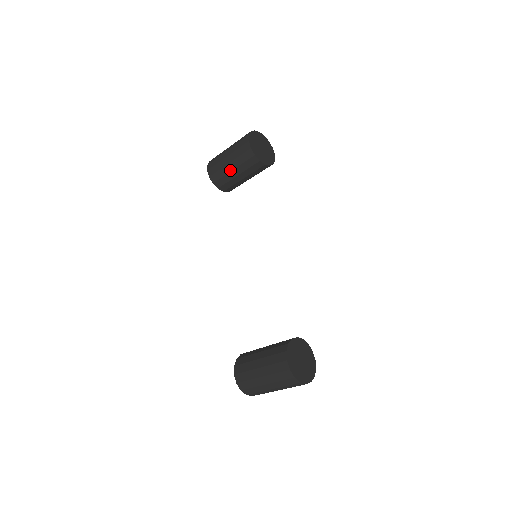
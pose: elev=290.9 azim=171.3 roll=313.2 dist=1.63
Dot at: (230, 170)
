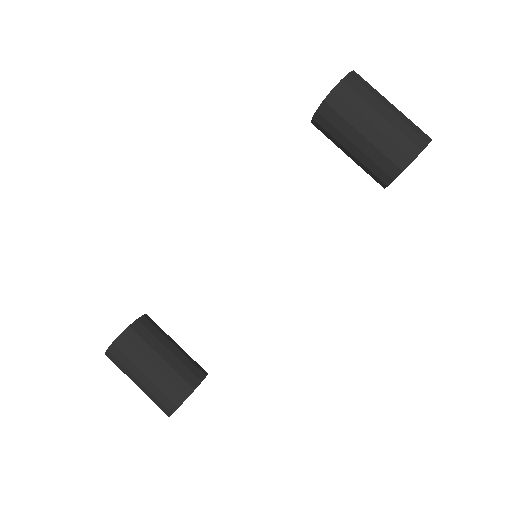
Dot at: (352, 140)
